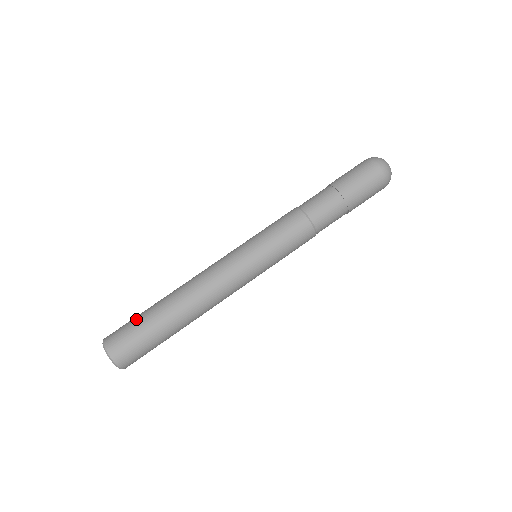
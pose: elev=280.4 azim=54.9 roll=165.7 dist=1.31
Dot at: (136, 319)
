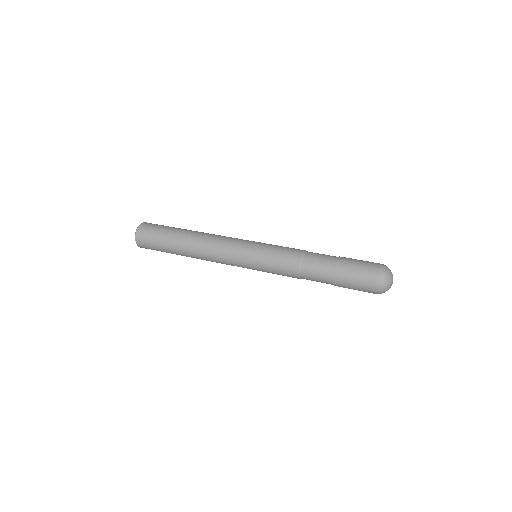
Dot at: occluded
